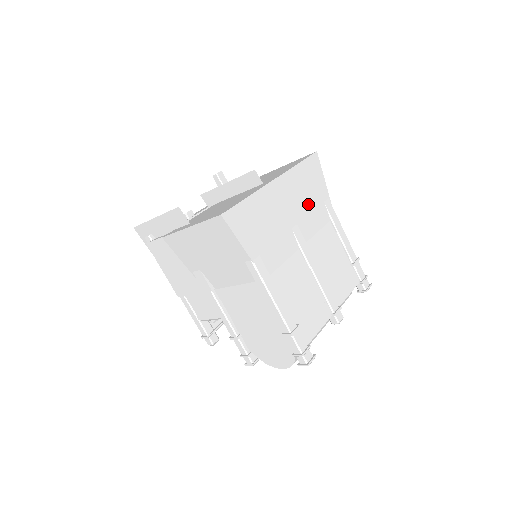
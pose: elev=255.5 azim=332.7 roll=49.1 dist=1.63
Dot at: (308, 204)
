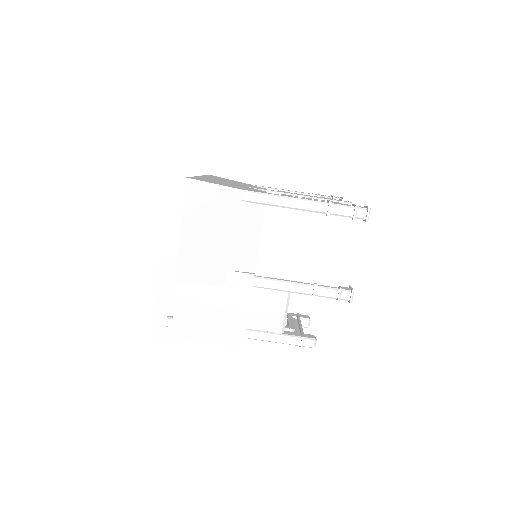
Dot at: occluded
